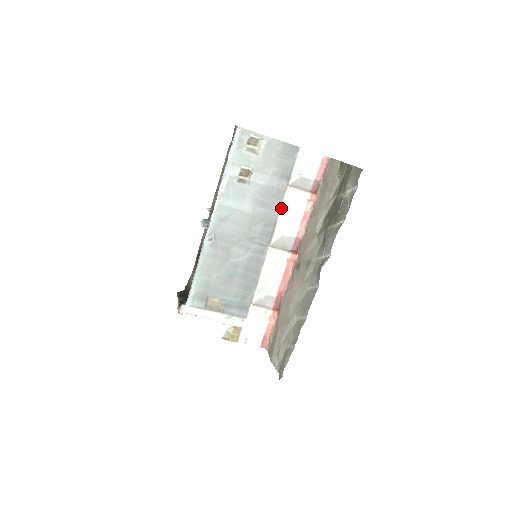
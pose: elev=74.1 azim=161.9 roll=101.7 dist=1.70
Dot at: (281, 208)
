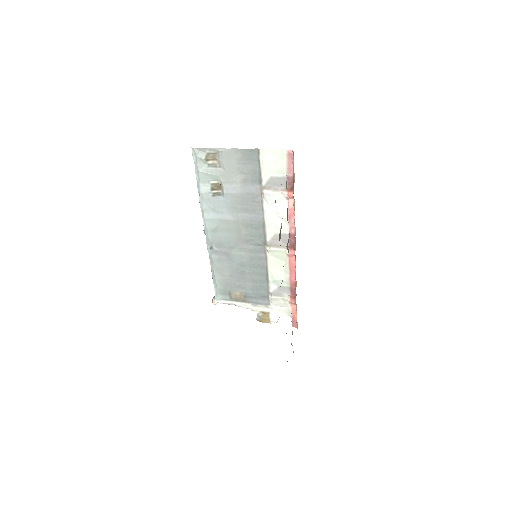
Dot at: (264, 210)
